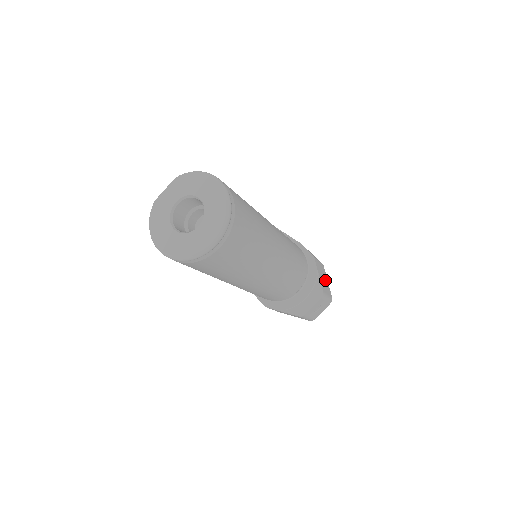
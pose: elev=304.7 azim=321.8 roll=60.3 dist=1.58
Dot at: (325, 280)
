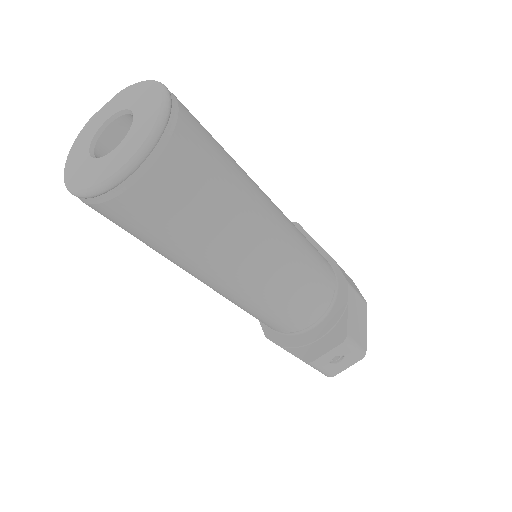
Dot at: (361, 323)
